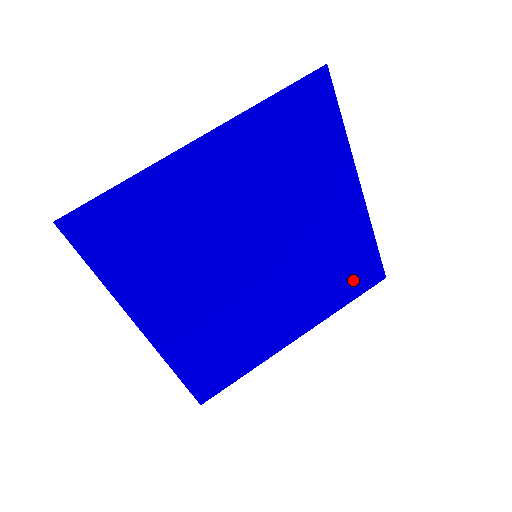
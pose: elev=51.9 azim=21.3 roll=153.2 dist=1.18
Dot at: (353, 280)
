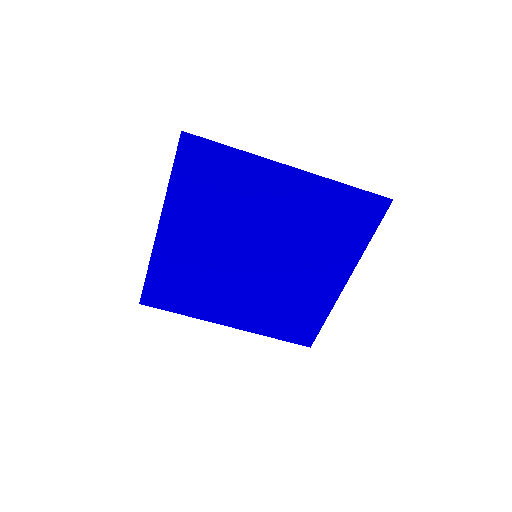
Dot at: (357, 221)
